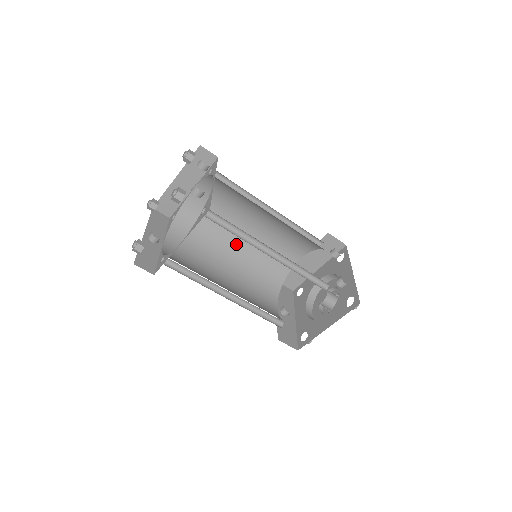
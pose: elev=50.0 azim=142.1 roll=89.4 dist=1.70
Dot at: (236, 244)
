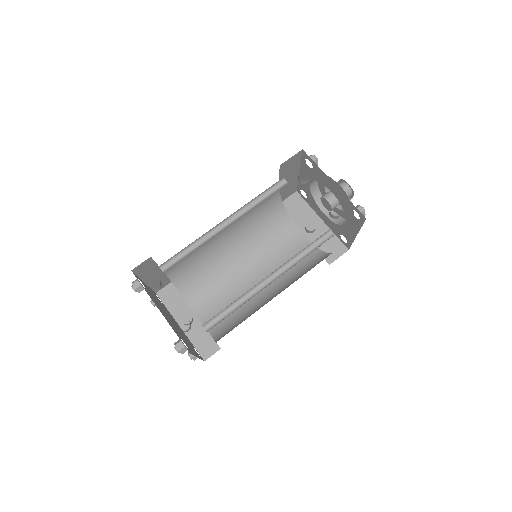
Dot at: (229, 242)
